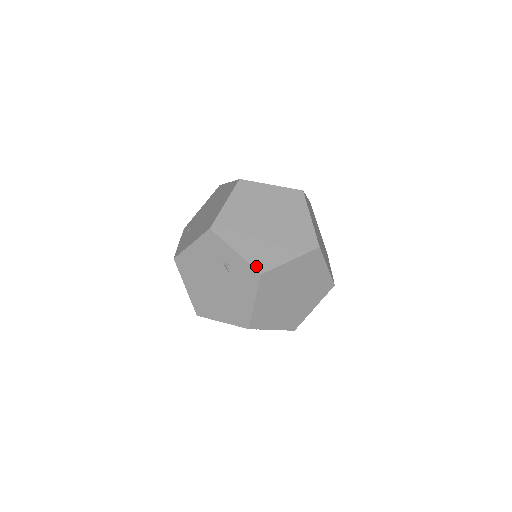
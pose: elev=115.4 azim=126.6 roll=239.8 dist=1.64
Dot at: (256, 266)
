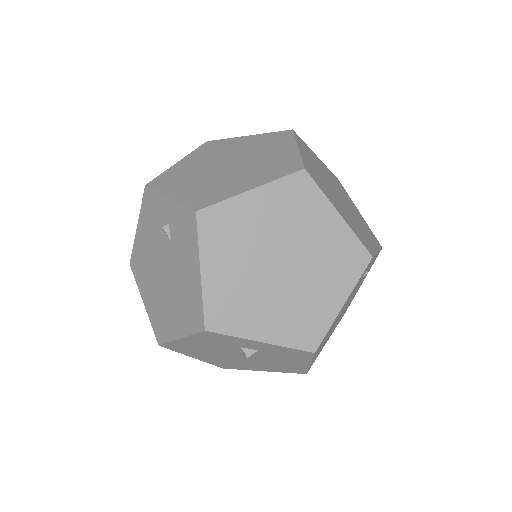
Dot at: (192, 205)
